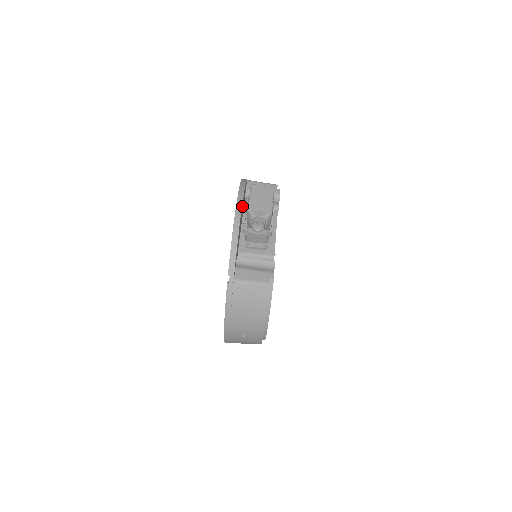
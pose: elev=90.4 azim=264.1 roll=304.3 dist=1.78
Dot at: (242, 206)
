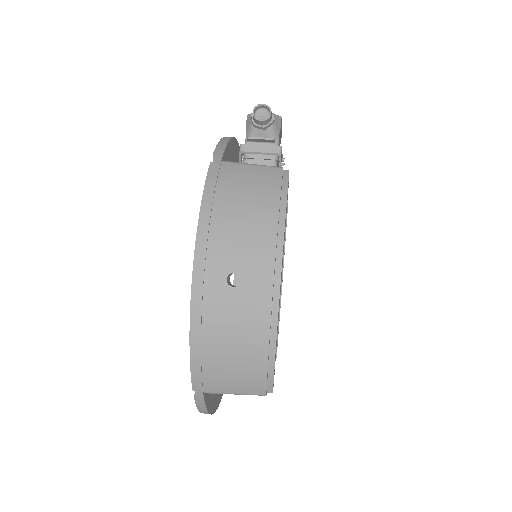
Dot at: (238, 156)
